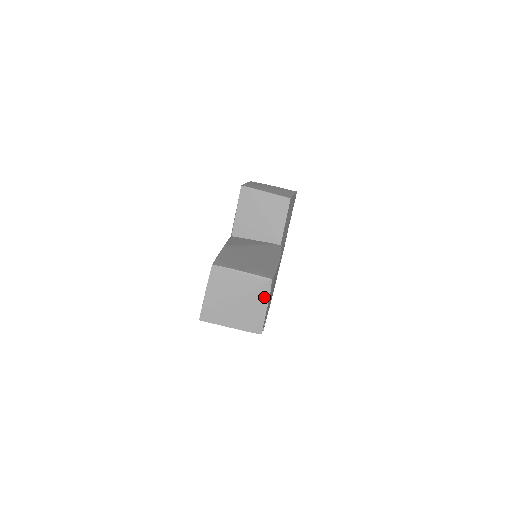
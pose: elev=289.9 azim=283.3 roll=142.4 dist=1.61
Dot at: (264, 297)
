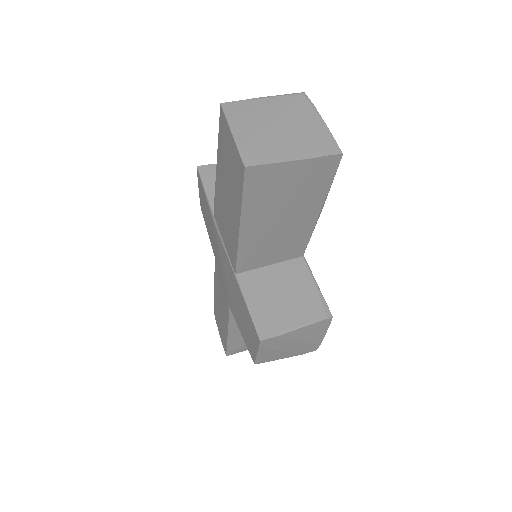
Dot at: (310, 110)
